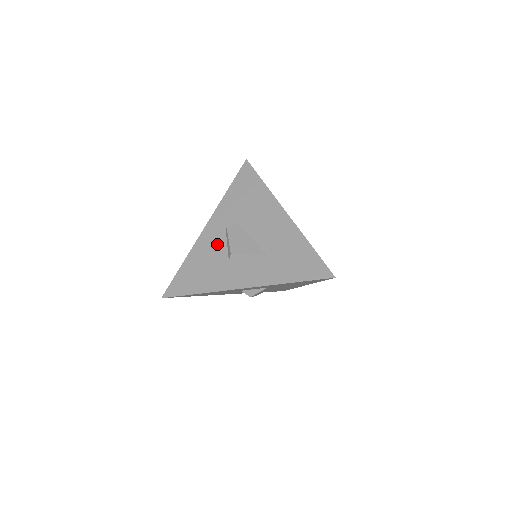
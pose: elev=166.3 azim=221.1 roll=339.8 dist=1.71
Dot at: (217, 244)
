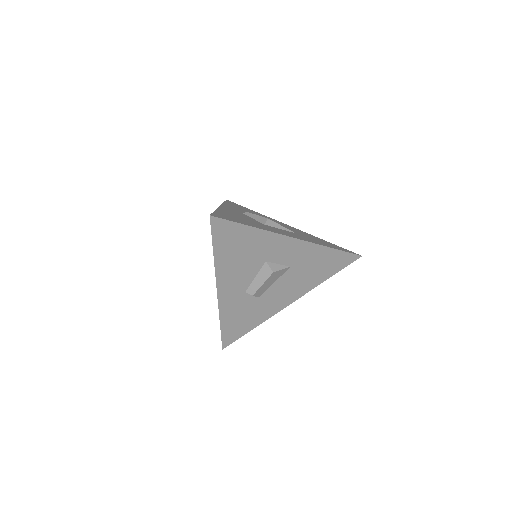
Dot at: (243, 215)
